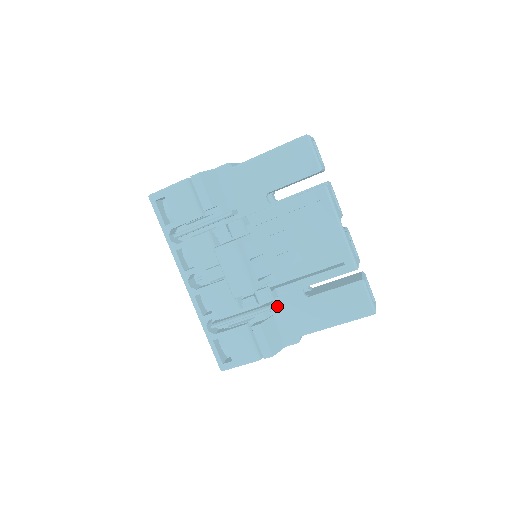
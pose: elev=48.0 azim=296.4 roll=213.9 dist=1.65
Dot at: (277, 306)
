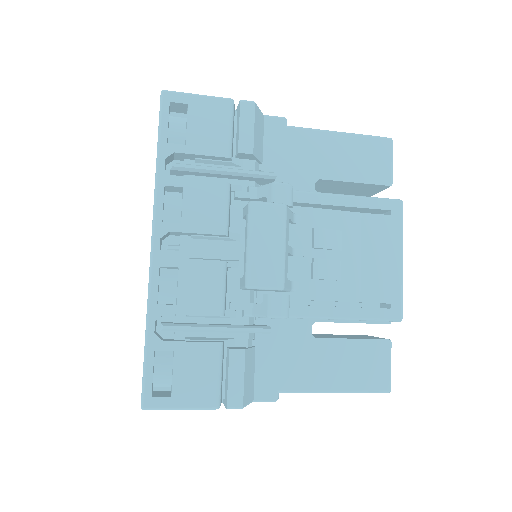
Dot at: (267, 335)
